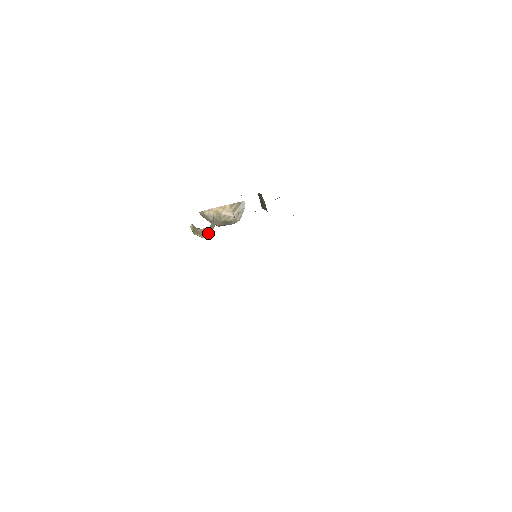
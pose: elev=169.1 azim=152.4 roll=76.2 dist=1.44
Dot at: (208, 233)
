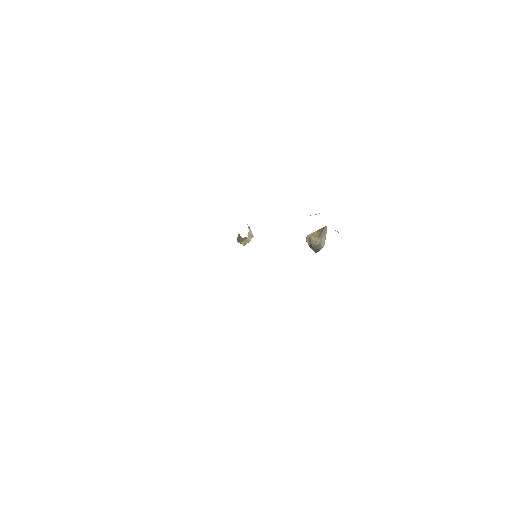
Dot at: (247, 241)
